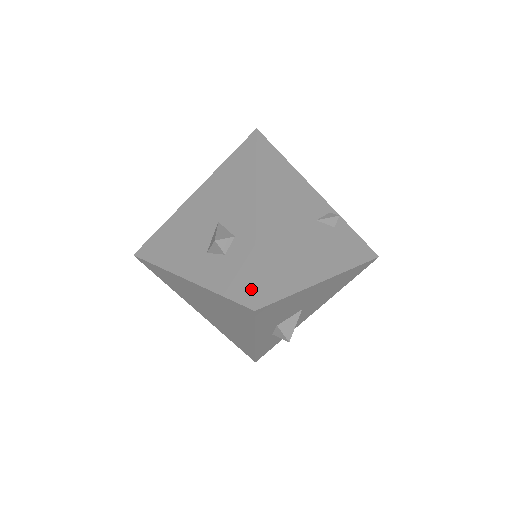
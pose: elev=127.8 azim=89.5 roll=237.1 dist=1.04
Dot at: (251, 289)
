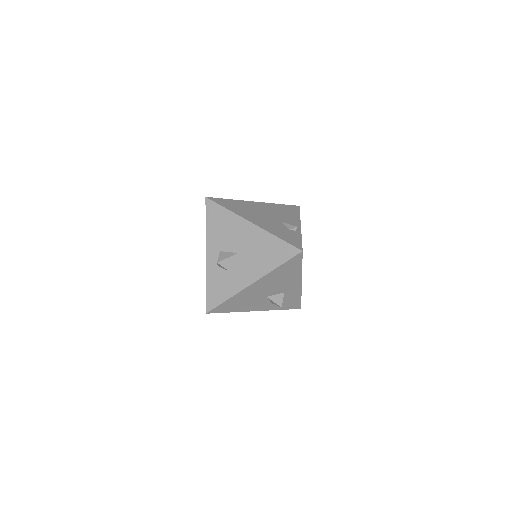
Dot at: (216, 199)
